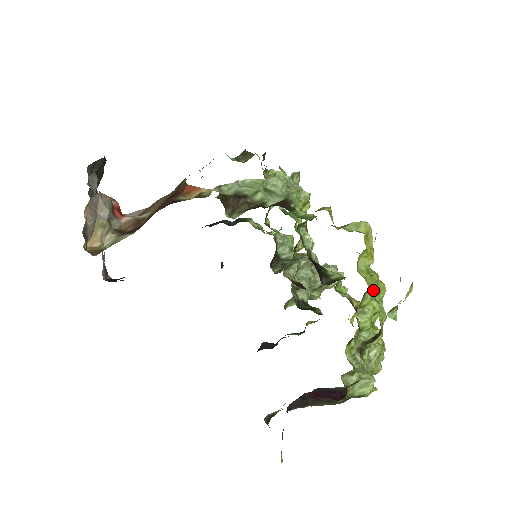
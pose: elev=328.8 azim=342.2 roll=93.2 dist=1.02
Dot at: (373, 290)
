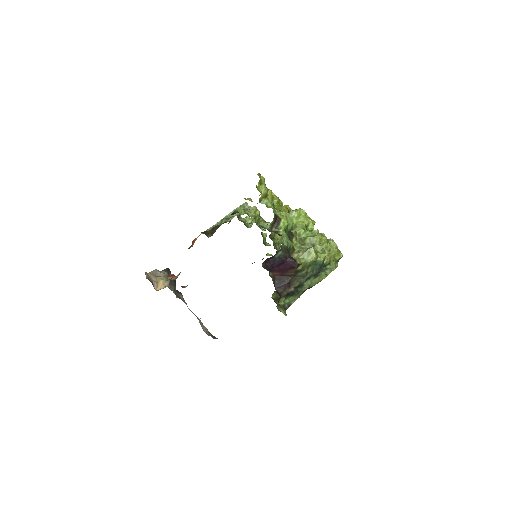
Dot at: (279, 209)
